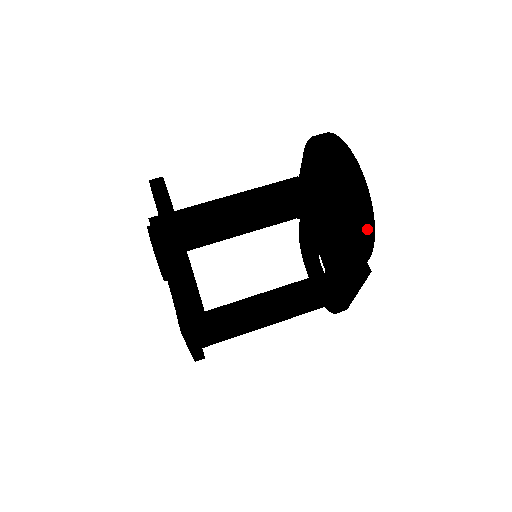
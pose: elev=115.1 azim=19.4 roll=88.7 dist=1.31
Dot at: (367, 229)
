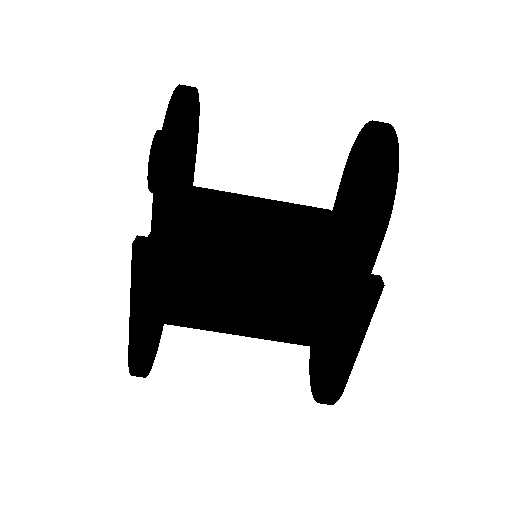
Dot at: (387, 181)
